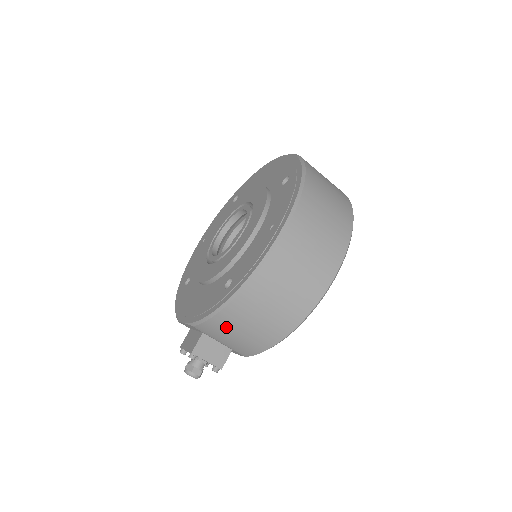
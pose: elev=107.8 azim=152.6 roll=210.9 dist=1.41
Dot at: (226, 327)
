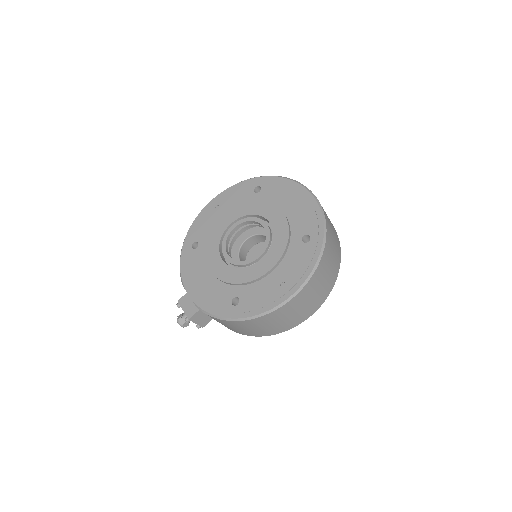
Dot at: (221, 322)
